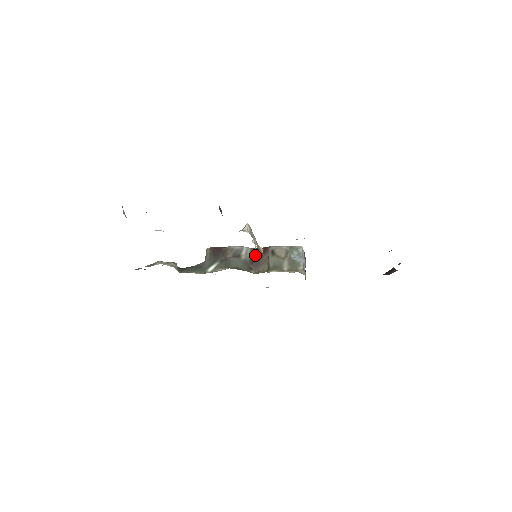
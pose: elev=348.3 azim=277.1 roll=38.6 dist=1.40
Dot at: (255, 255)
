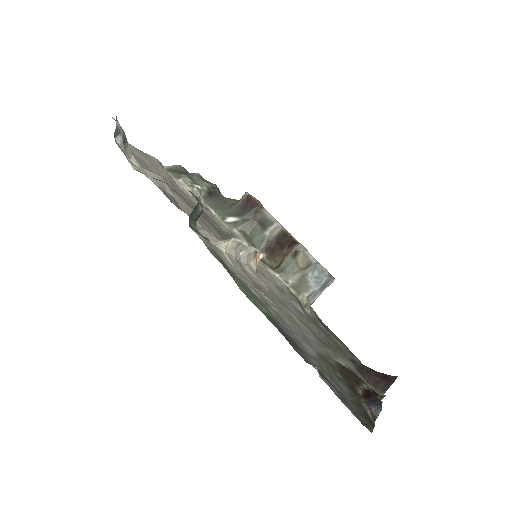
Dot at: (279, 240)
